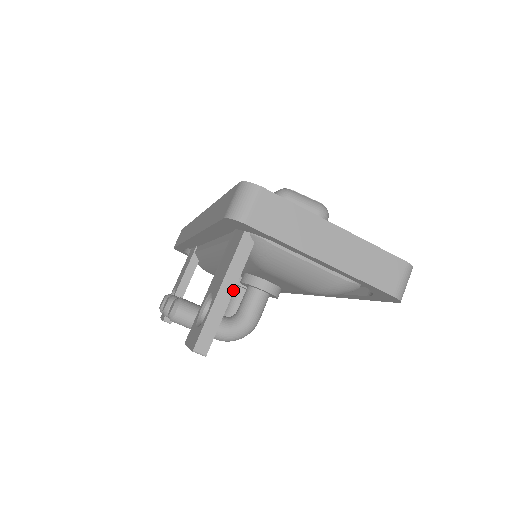
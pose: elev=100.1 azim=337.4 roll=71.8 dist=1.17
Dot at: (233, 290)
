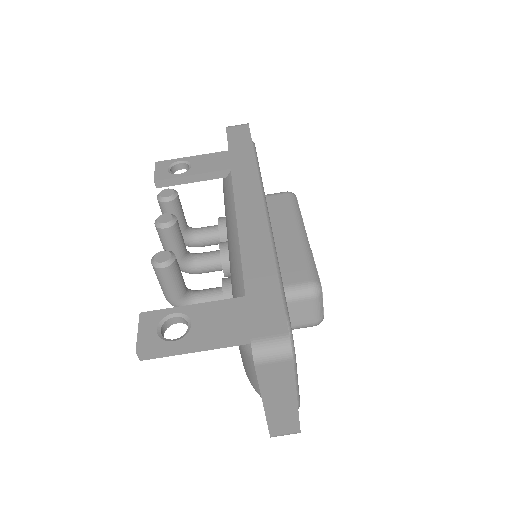
Dot at: (202, 350)
